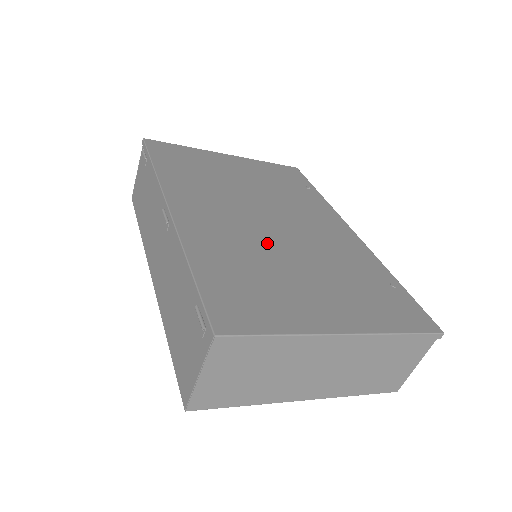
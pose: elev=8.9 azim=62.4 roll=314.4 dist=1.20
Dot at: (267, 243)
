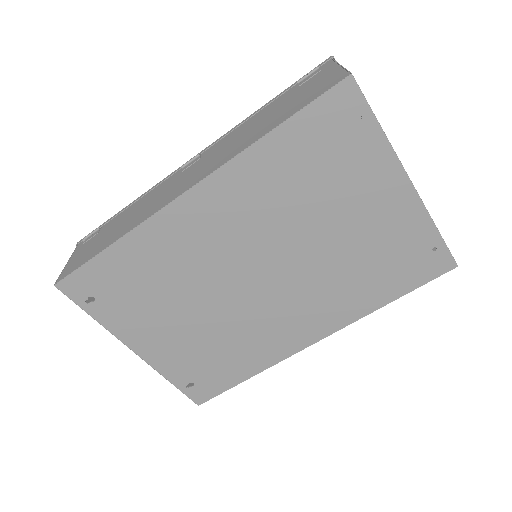
Dot at: occluded
